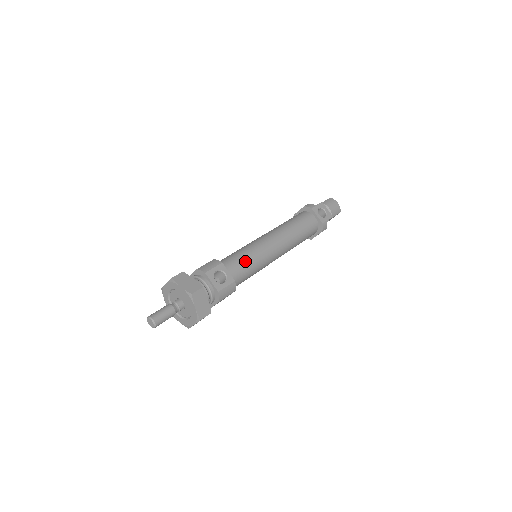
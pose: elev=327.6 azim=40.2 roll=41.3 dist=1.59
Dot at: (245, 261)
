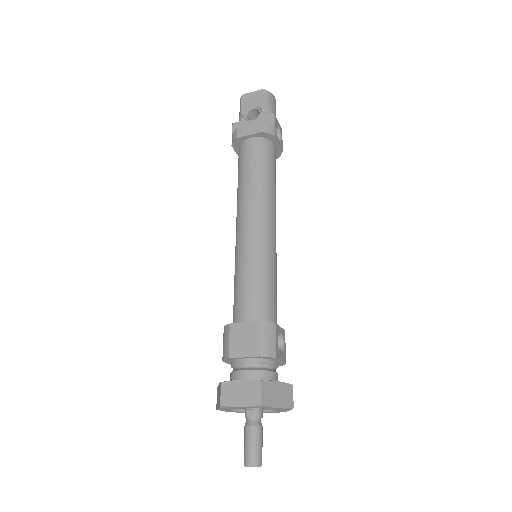
Dot at: (275, 290)
